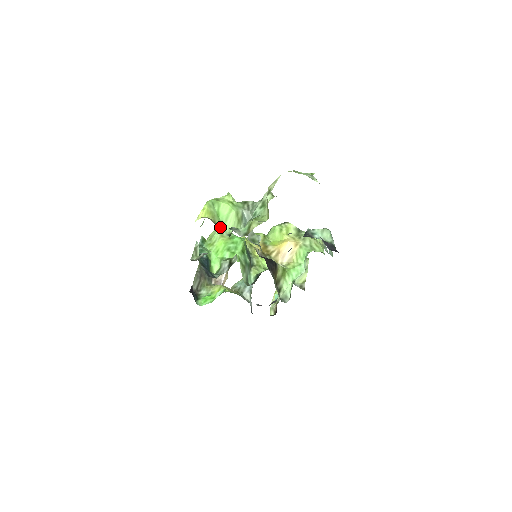
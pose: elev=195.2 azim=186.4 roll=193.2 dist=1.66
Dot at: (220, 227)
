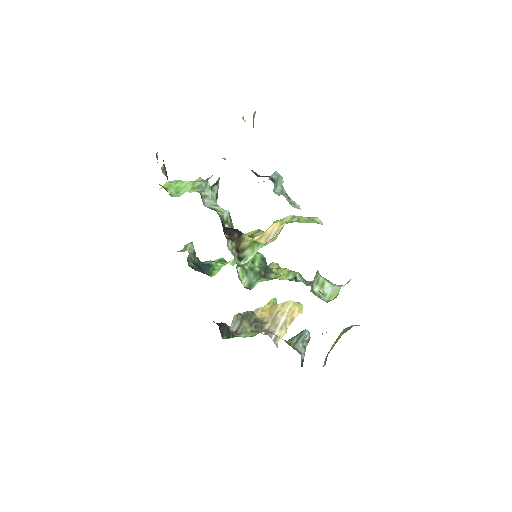
Dot at: (173, 194)
